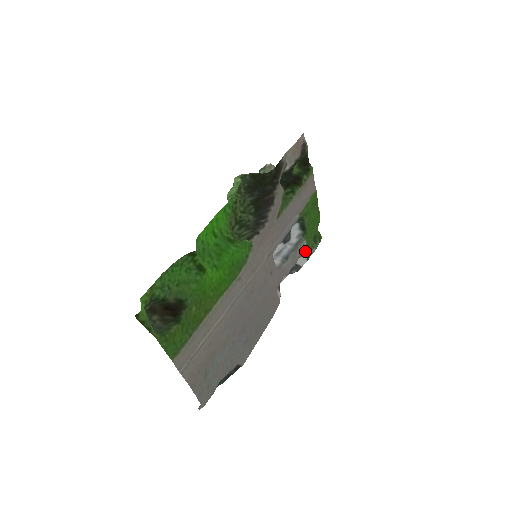
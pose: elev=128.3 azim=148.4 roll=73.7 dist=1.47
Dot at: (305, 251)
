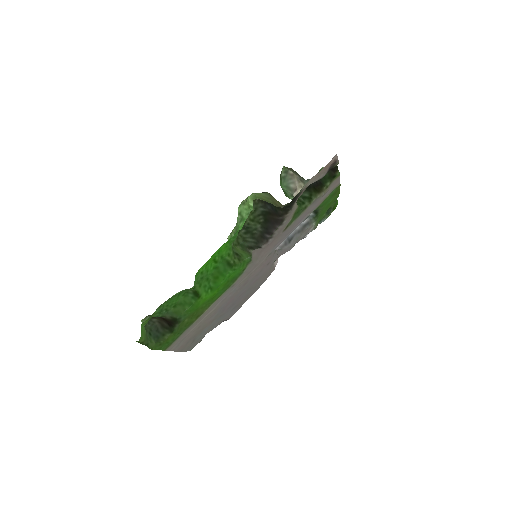
Dot at: (312, 229)
